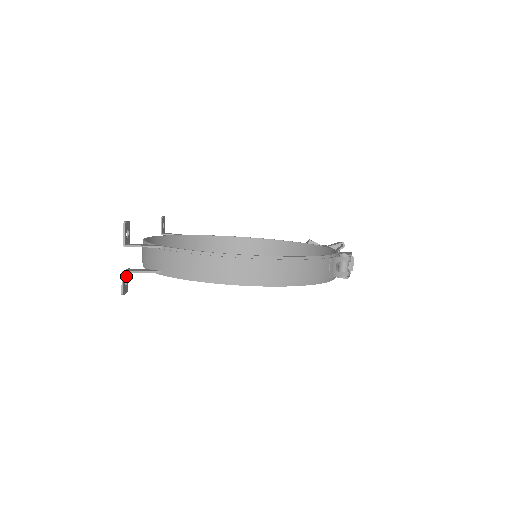
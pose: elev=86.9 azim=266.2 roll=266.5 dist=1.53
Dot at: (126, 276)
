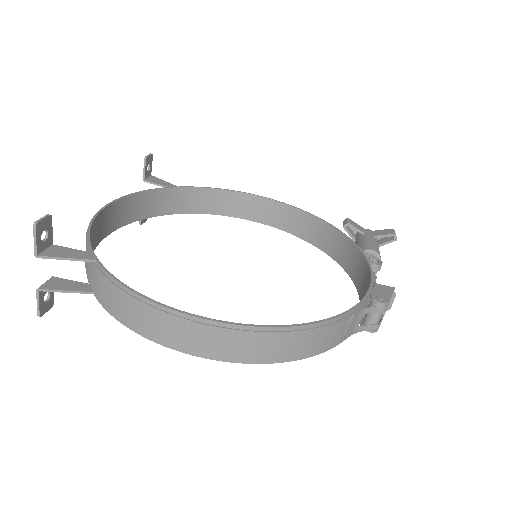
Dot at: occluded
